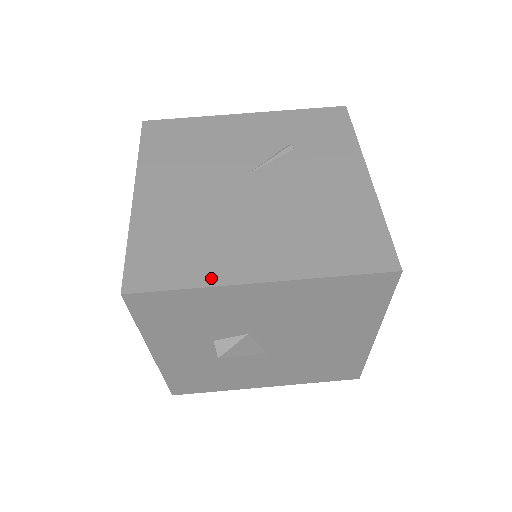
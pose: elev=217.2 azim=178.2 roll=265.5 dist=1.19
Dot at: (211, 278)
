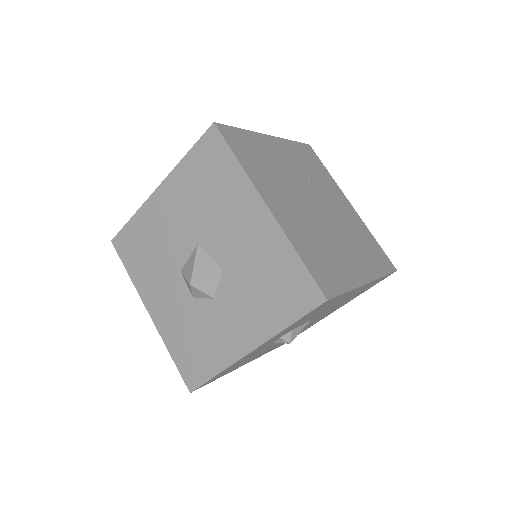
Dot at: (351, 282)
